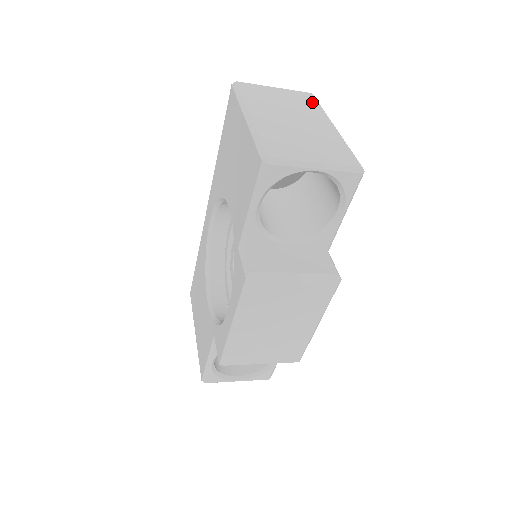
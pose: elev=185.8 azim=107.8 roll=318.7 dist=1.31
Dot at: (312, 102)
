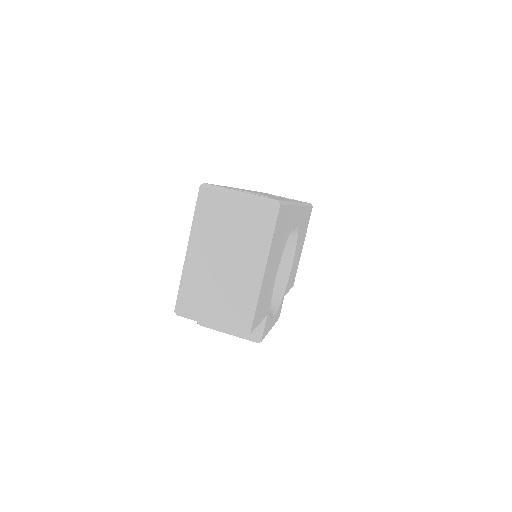
Dot at: (264, 225)
